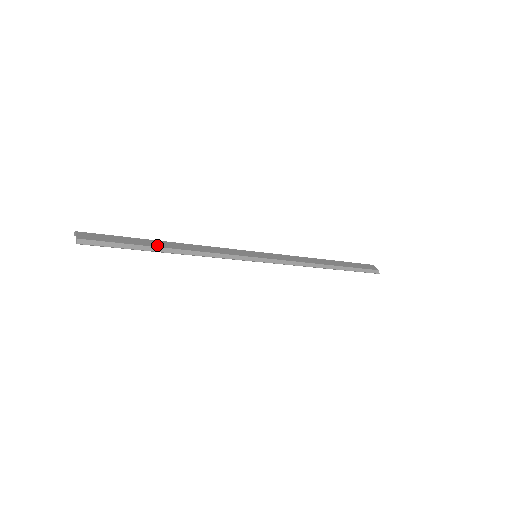
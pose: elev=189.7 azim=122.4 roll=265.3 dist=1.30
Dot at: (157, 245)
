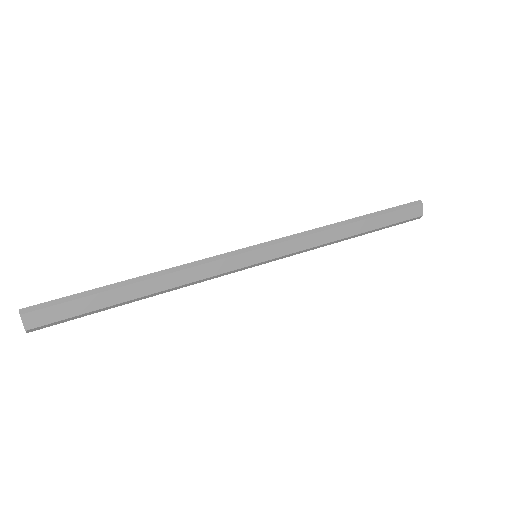
Dot at: (125, 298)
